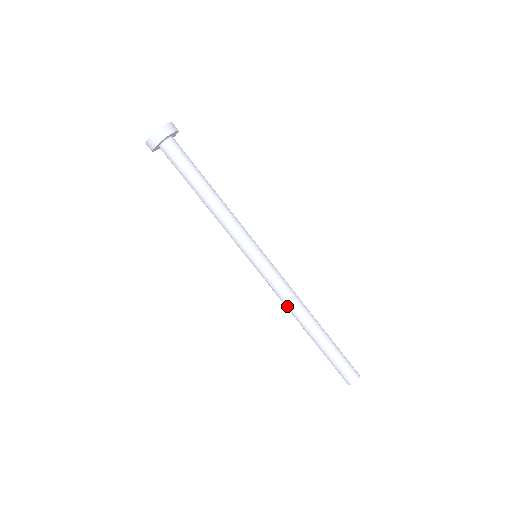
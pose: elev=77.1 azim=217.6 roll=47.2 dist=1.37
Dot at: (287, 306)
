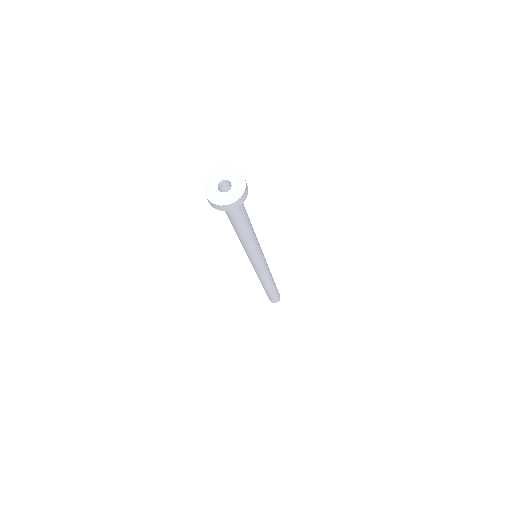
Dot at: (262, 280)
